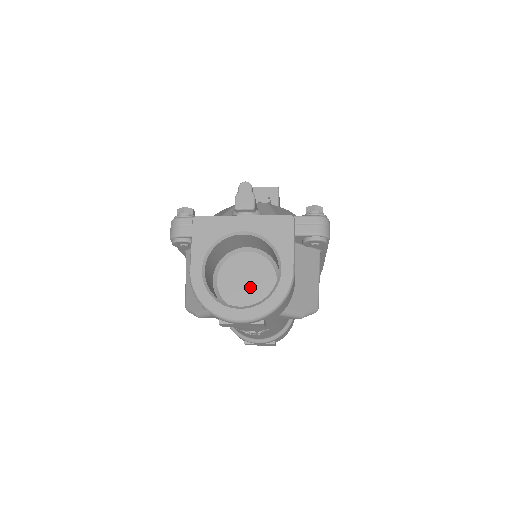
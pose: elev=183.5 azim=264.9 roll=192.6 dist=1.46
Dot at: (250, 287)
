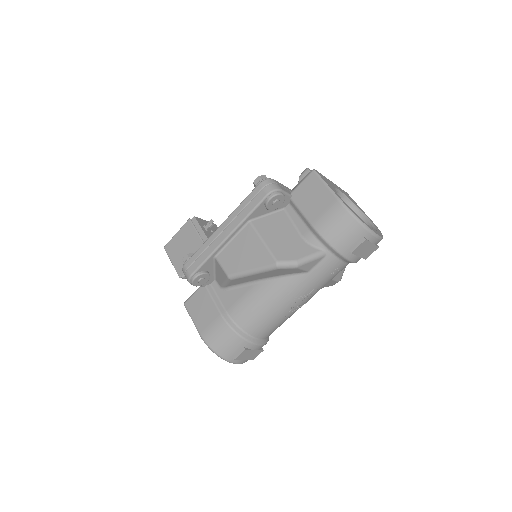
Dot at: occluded
